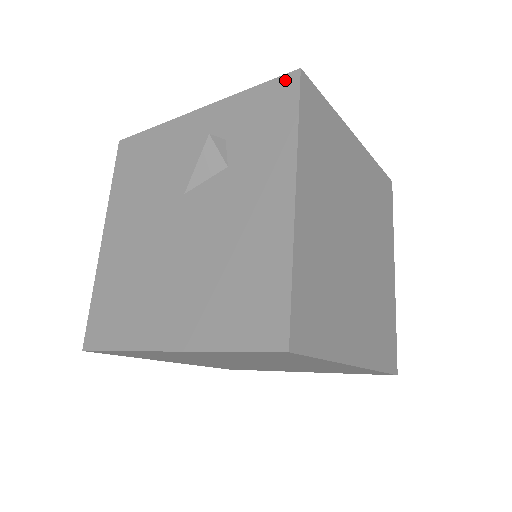
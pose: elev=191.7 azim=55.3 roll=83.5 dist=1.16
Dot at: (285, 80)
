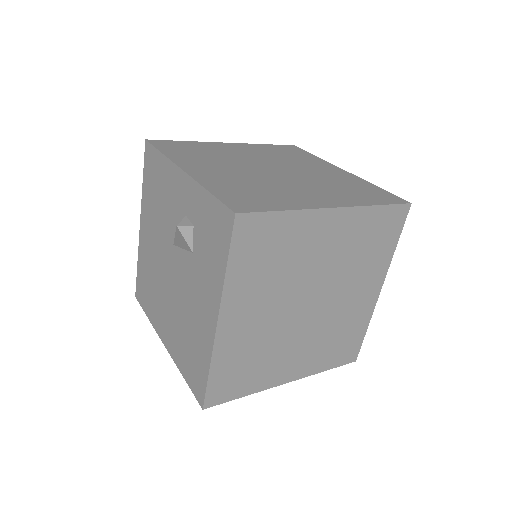
Dot at: (226, 213)
